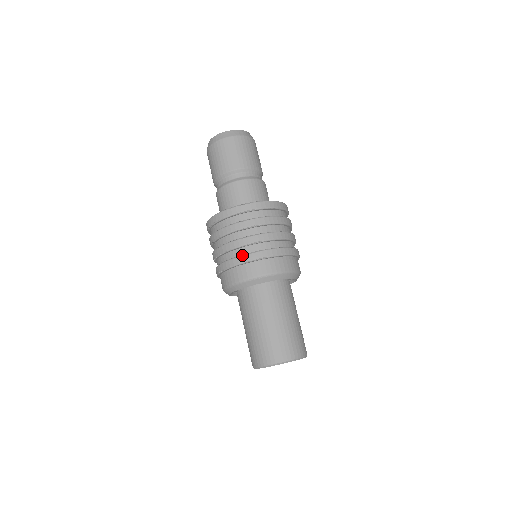
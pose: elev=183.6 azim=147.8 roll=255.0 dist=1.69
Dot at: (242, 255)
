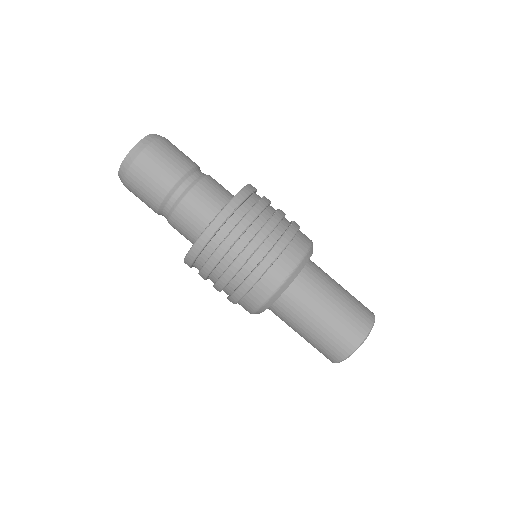
Dot at: (288, 228)
